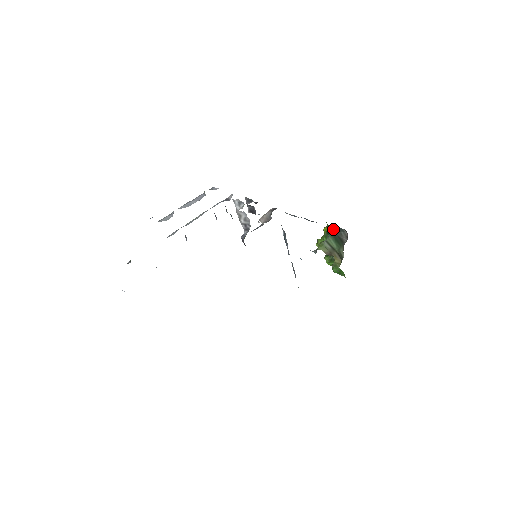
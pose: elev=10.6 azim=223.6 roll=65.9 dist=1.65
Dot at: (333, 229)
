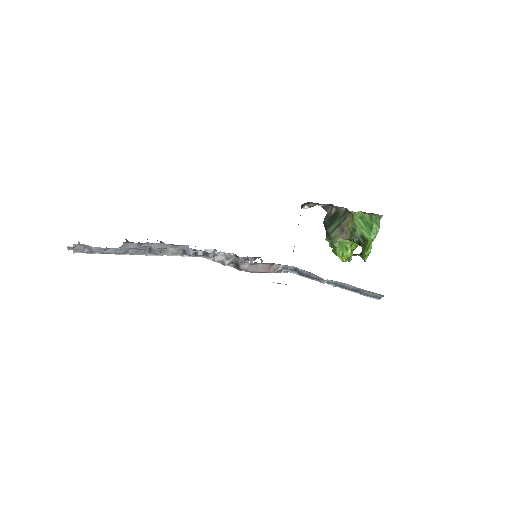
Dot at: (326, 227)
